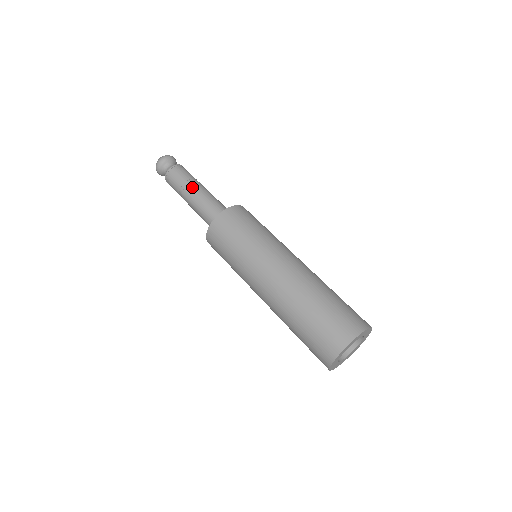
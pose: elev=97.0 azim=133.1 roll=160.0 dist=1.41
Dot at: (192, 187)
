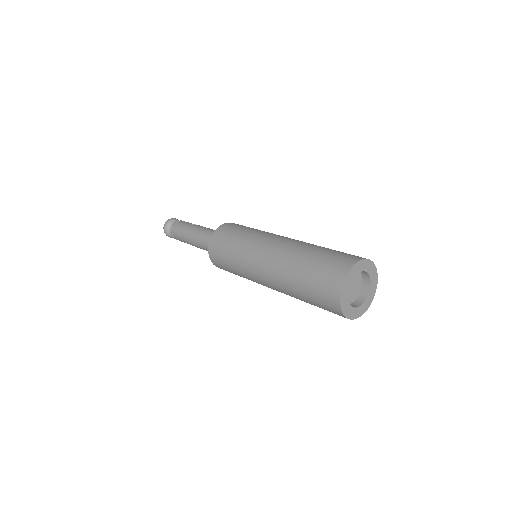
Dot at: (196, 226)
